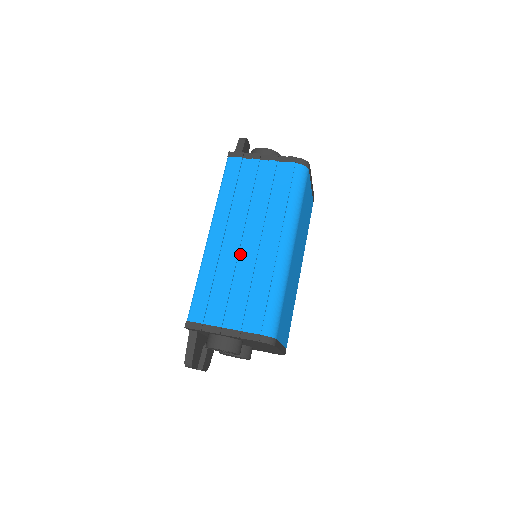
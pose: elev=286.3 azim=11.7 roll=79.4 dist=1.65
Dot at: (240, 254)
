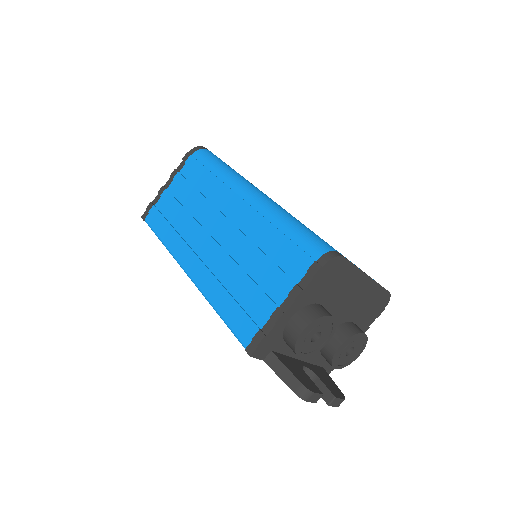
Dot at: (224, 247)
